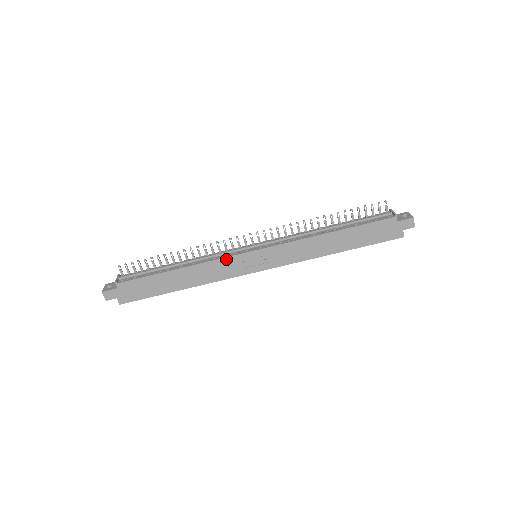
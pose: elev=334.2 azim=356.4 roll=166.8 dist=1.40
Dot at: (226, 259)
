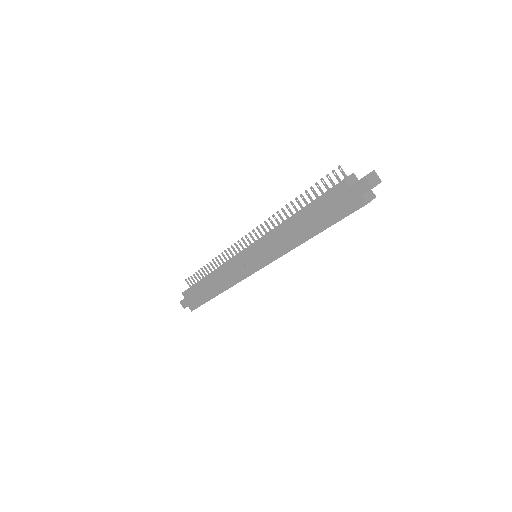
Dot at: (231, 263)
